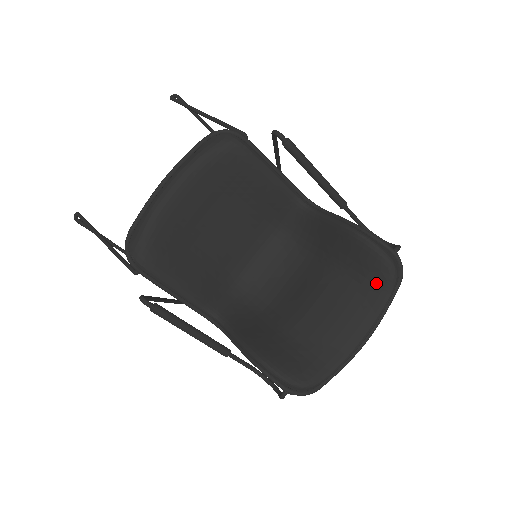
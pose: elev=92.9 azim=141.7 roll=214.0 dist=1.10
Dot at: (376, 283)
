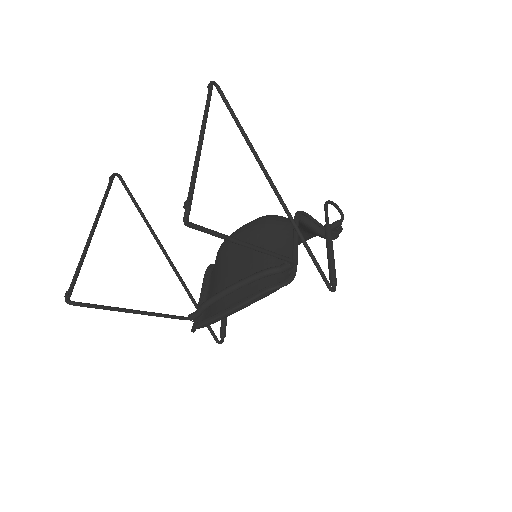
Dot at: occluded
